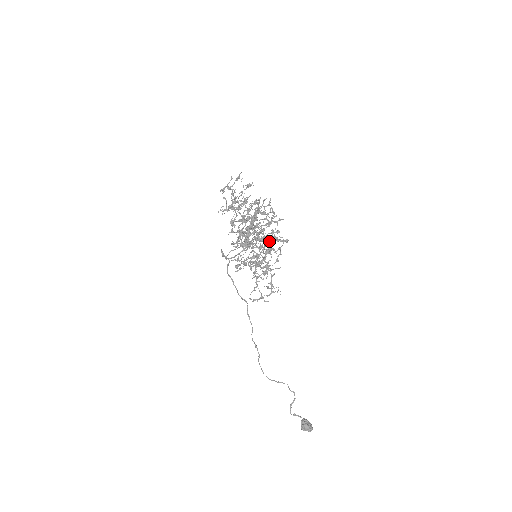
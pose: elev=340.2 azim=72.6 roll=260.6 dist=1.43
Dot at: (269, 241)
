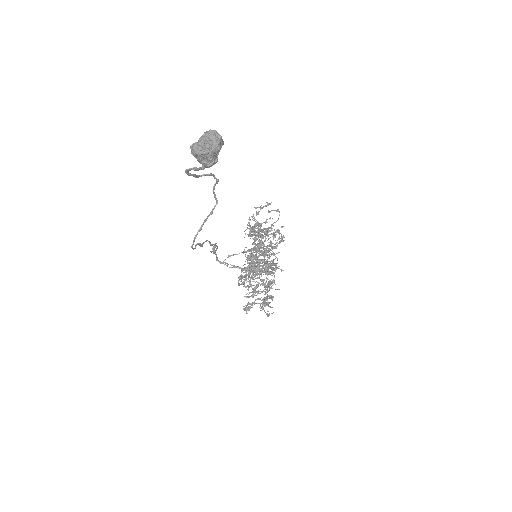
Dot at: occluded
